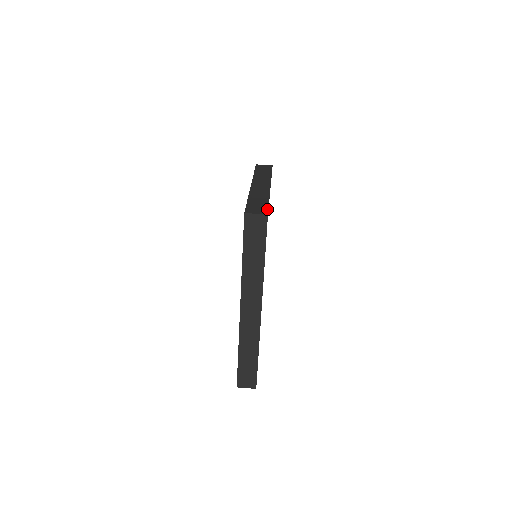
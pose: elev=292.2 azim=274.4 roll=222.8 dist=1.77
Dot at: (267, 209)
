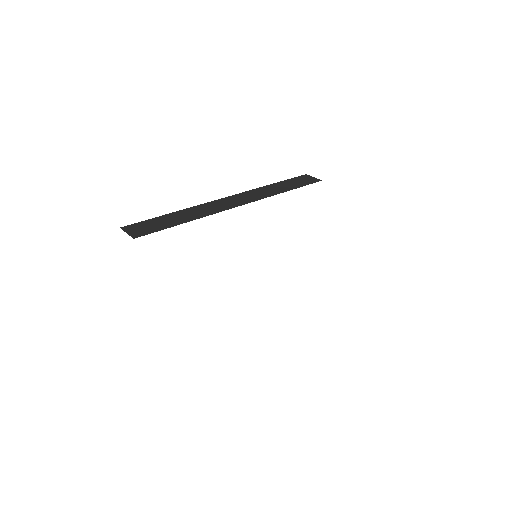
Dot at: occluded
